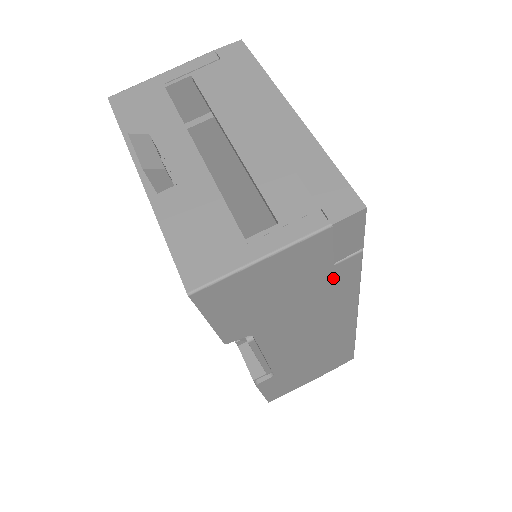
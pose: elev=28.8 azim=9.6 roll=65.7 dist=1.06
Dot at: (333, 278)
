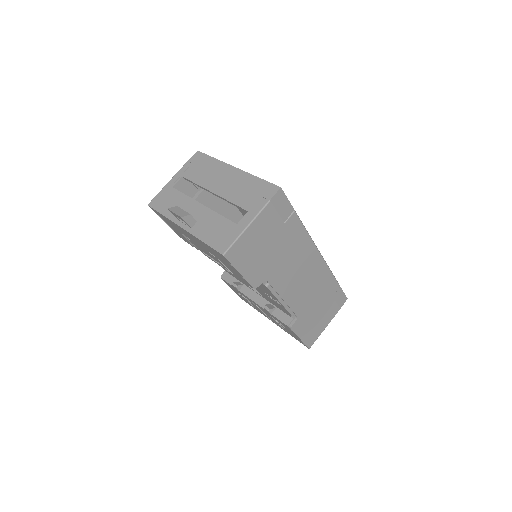
Dot at: (290, 232)
